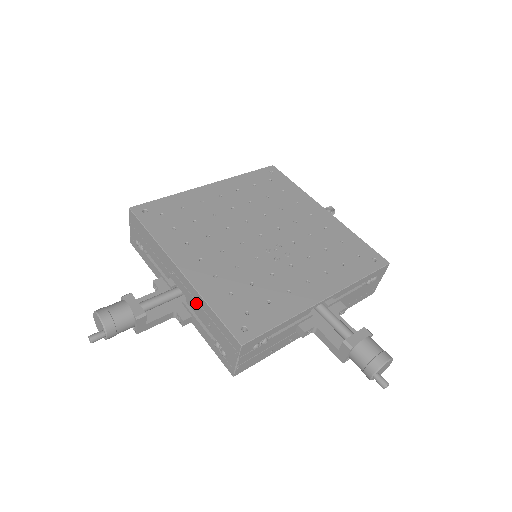
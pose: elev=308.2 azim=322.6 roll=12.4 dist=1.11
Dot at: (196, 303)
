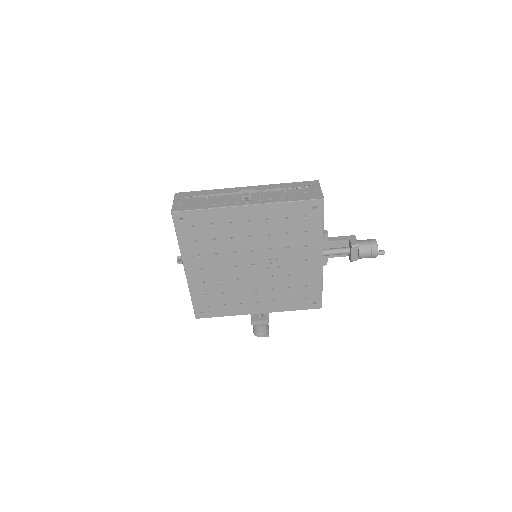
Dot at: occluded
